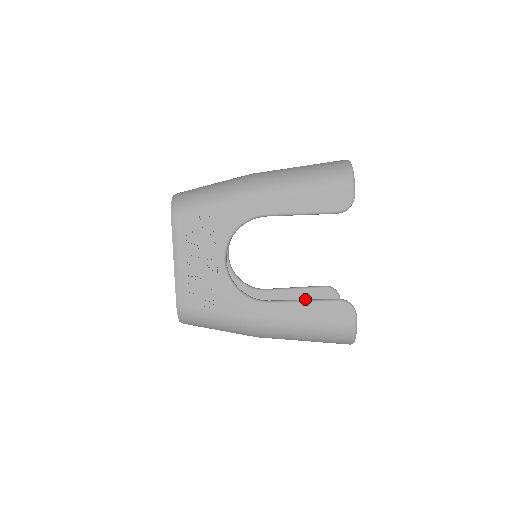
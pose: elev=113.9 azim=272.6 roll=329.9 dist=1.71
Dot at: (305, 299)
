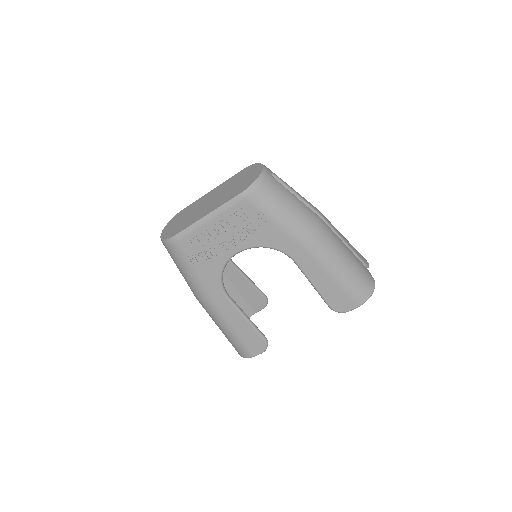
Dot at: (246, 291)
